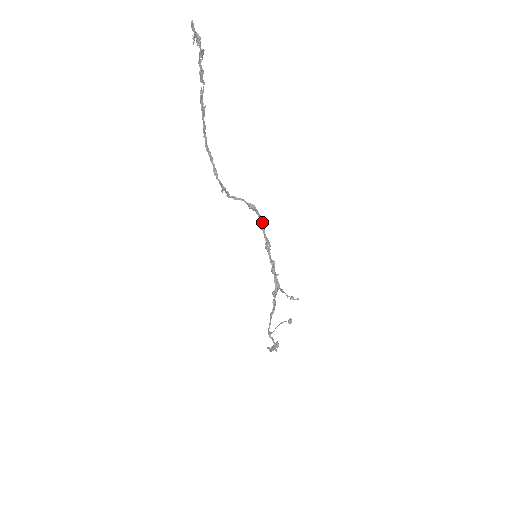
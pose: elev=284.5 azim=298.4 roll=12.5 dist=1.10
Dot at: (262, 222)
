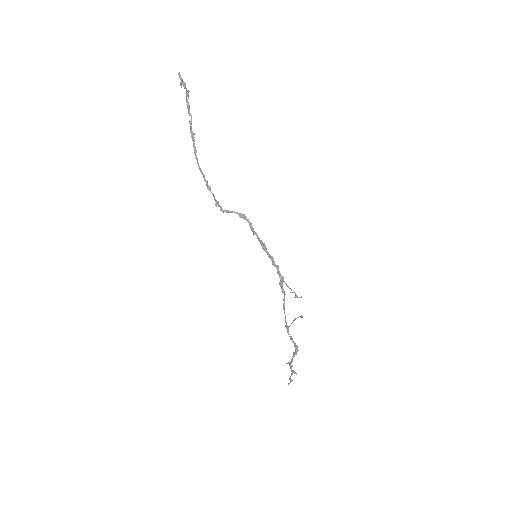
Dot at: (253, 229)
